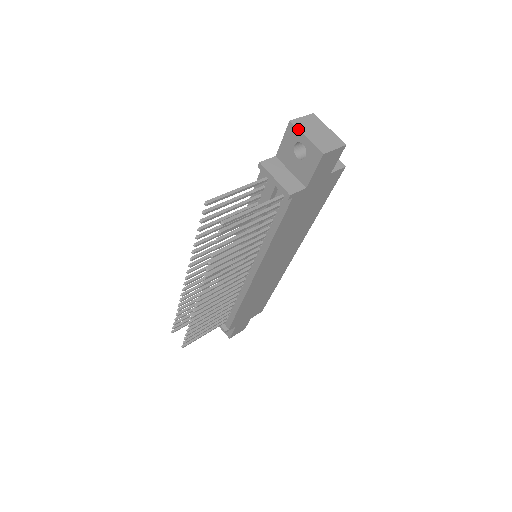
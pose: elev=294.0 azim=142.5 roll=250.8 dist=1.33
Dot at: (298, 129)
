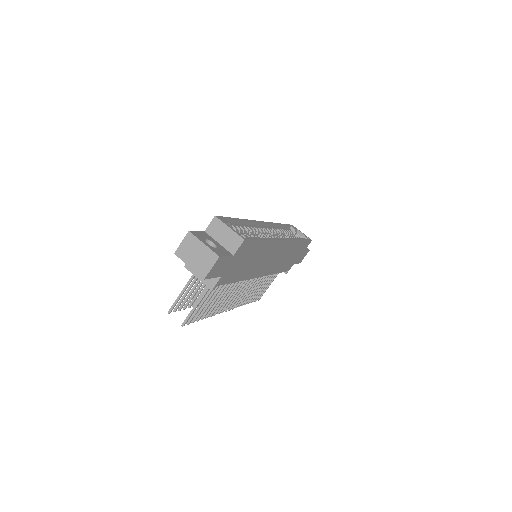
Dot at: occluded
